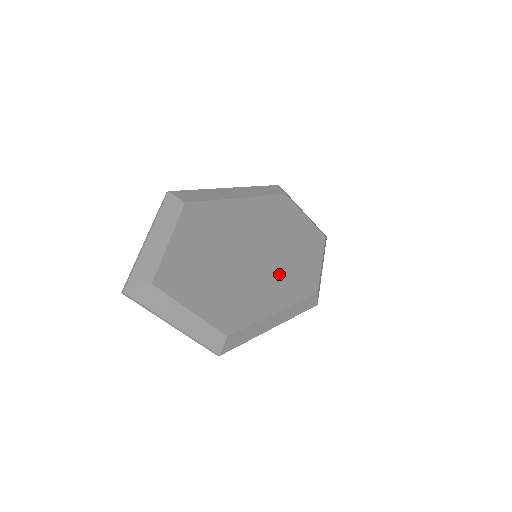
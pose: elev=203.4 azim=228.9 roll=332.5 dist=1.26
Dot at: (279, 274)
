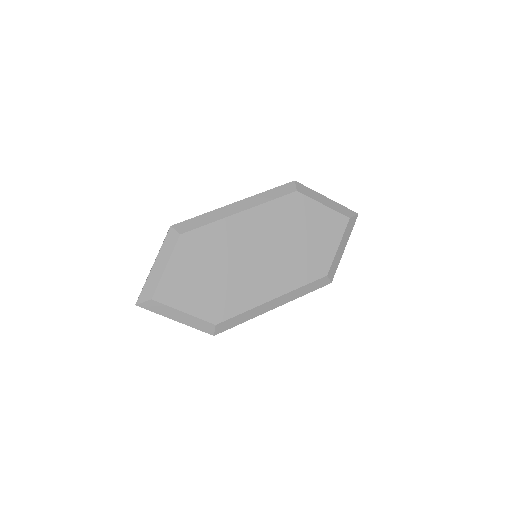
Dot at: (278, 268)
